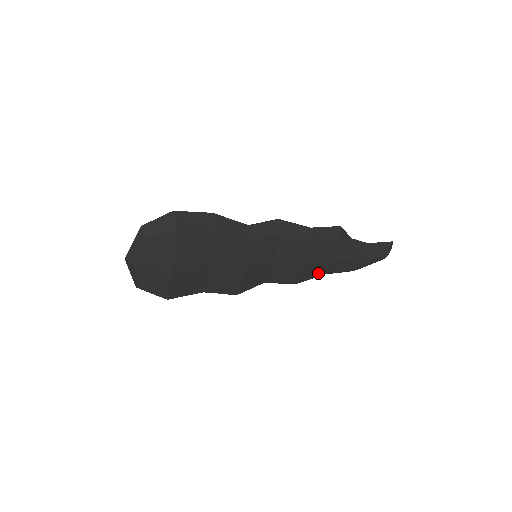
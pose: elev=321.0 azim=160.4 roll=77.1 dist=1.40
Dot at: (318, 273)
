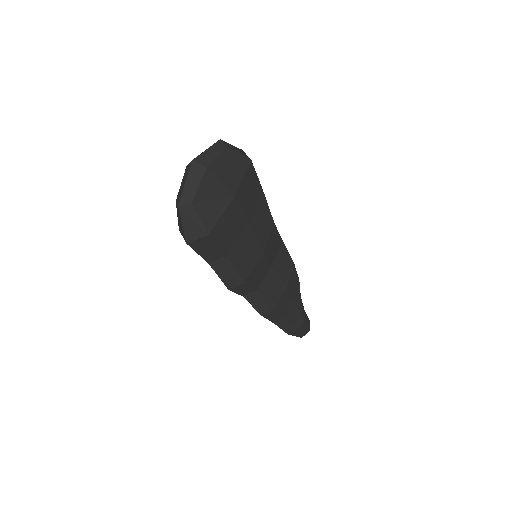
Dot at: (283, 310)
